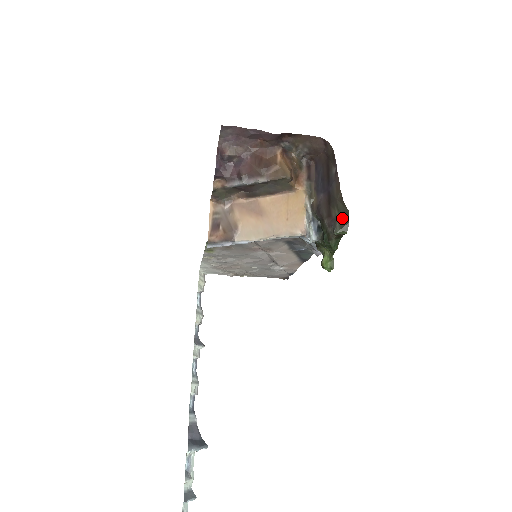
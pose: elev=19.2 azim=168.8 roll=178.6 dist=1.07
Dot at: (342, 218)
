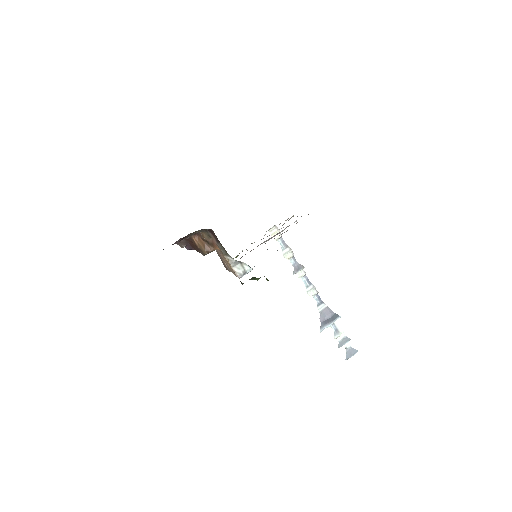
Dot at: occluded
